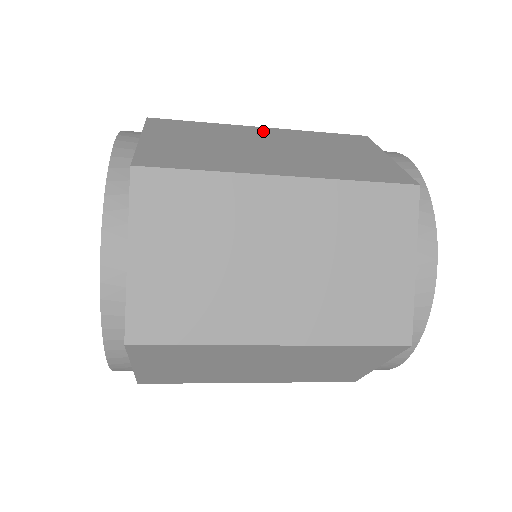
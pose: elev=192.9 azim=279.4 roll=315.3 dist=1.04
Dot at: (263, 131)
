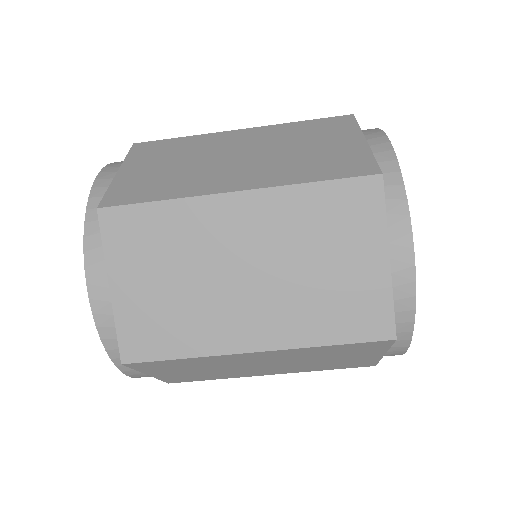
Dot at: (240, 134)
